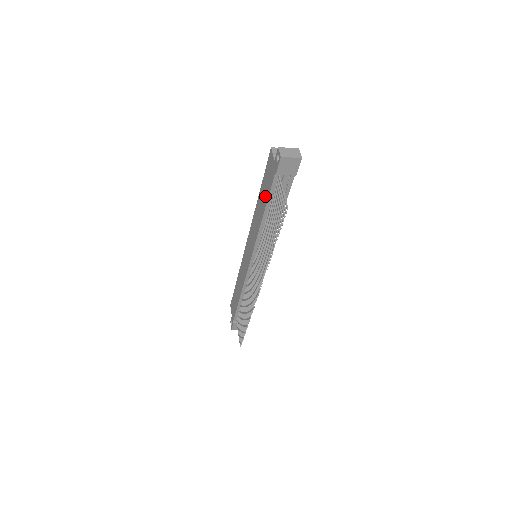
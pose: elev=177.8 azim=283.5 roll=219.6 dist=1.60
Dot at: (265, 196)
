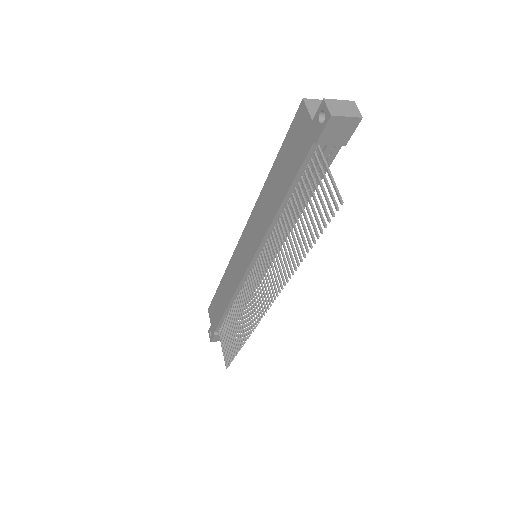
Dot at: (286, 176)
